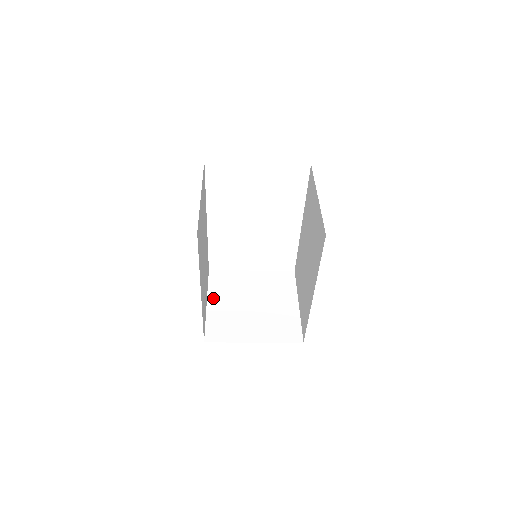
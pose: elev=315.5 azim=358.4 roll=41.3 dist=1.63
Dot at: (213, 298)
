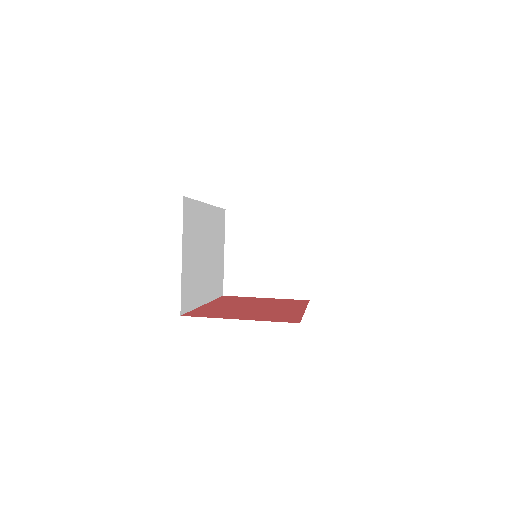
Dot at: (230, 246)
